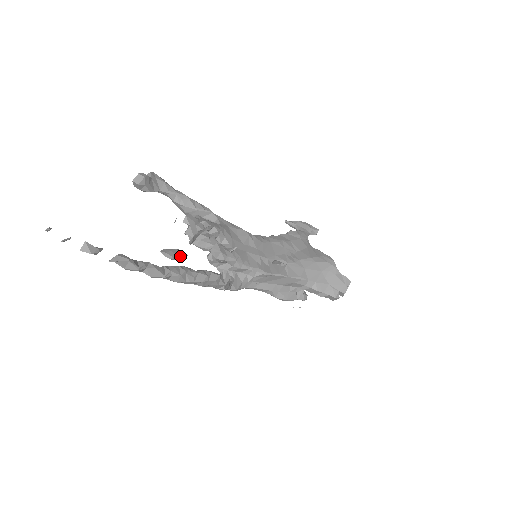
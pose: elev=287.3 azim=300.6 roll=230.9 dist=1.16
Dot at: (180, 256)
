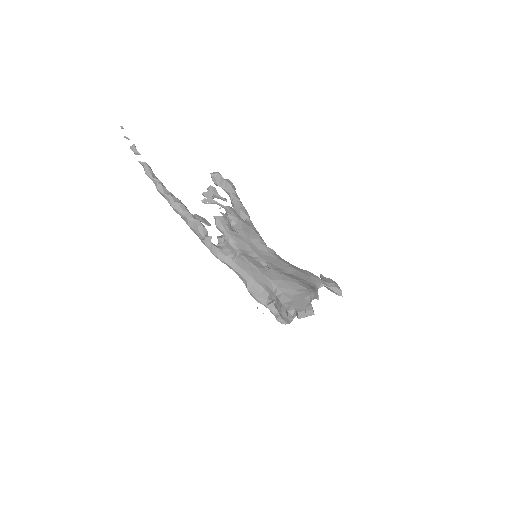
Dot at: (203, 221)
